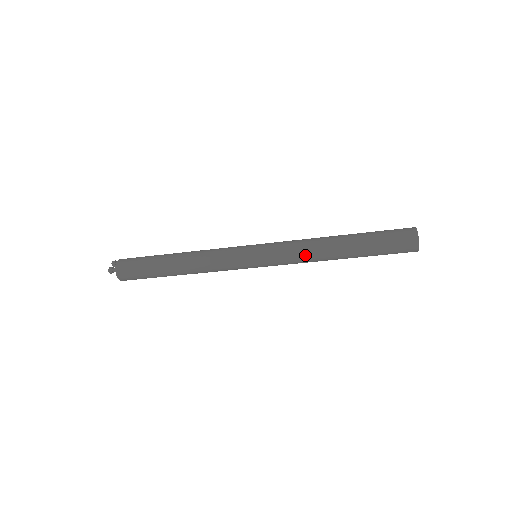
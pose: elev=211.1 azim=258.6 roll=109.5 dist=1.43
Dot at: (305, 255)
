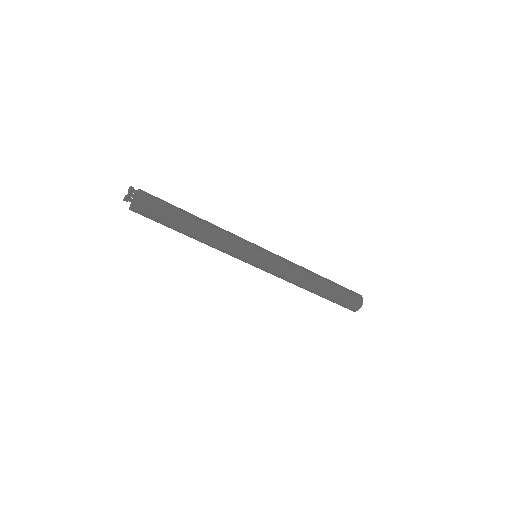
Dot at: (295, 275)
